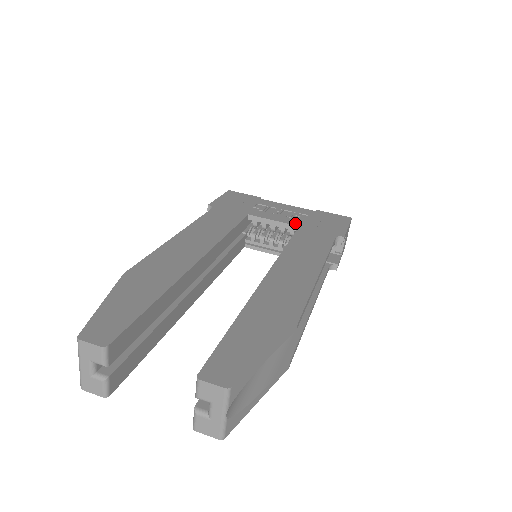
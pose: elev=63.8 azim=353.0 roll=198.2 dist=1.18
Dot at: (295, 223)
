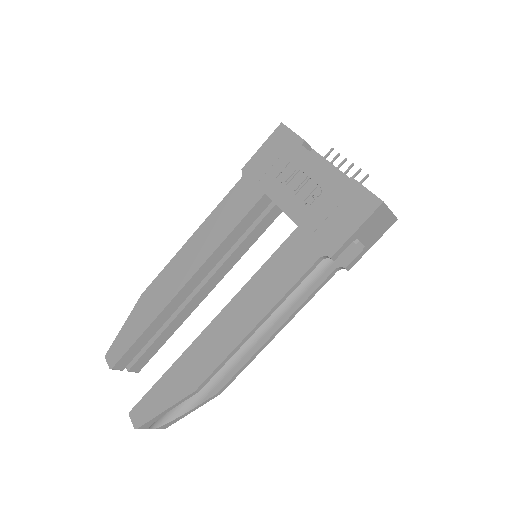
Dot at: (298, 218)
